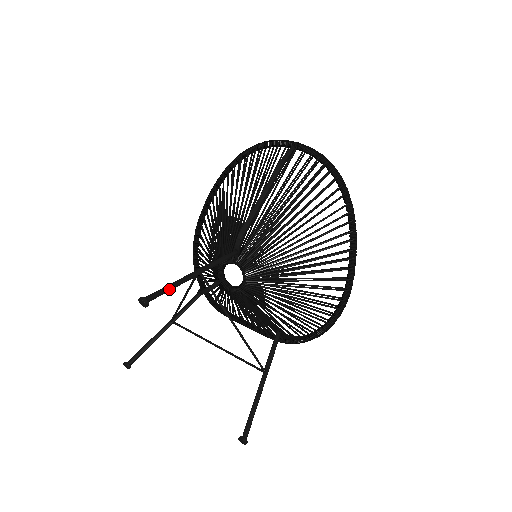
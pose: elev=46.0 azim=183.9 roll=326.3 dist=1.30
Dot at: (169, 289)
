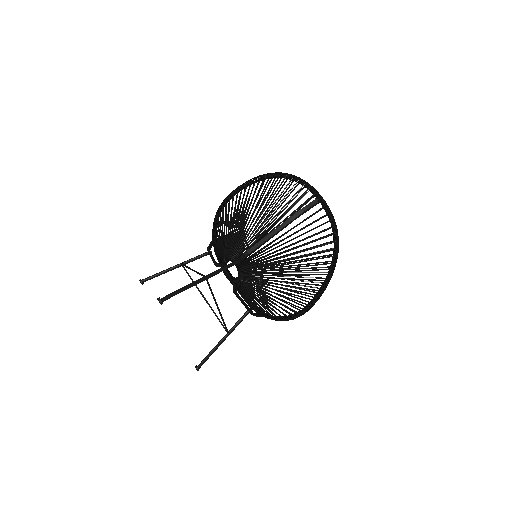
Dot at: occluded
